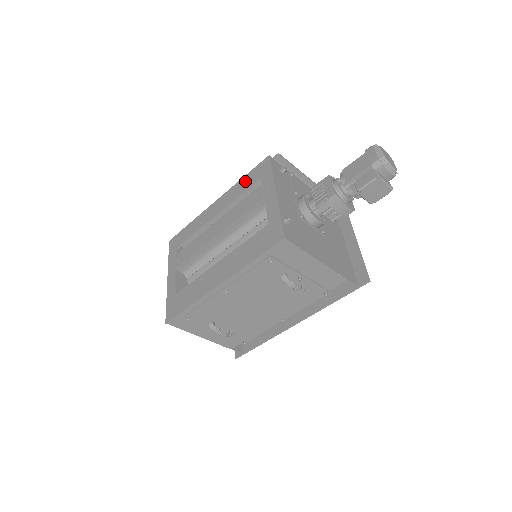
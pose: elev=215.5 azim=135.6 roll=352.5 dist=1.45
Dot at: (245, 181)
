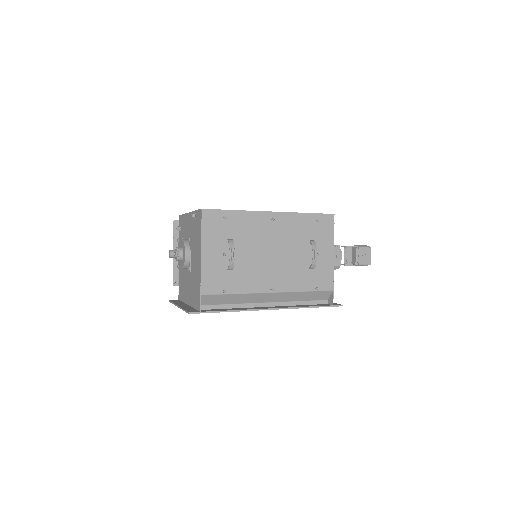
Dot at: occluded
